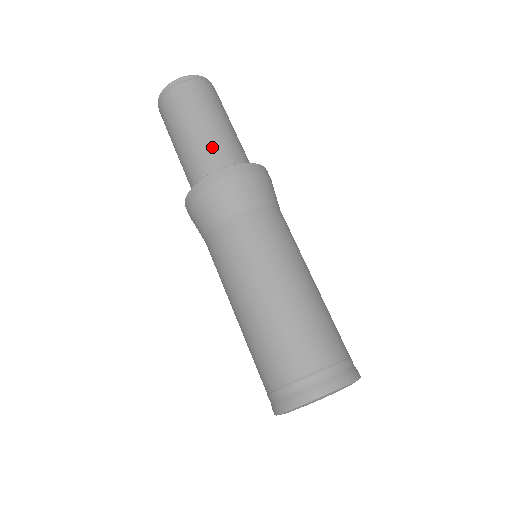
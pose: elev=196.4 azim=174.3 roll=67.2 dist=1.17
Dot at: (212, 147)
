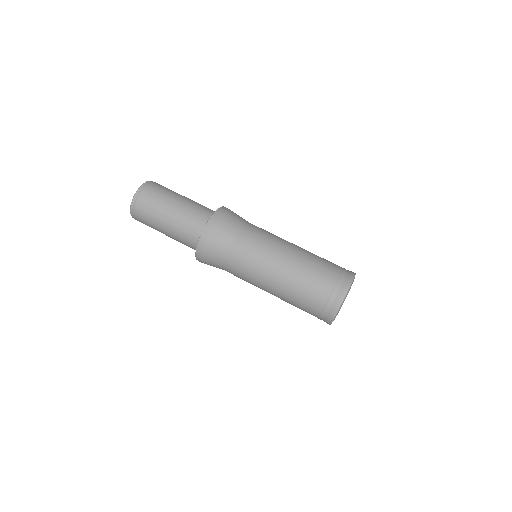
Dot at: (187, 219)
